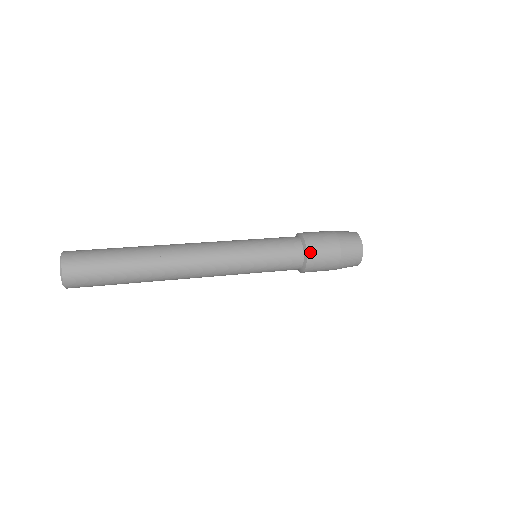
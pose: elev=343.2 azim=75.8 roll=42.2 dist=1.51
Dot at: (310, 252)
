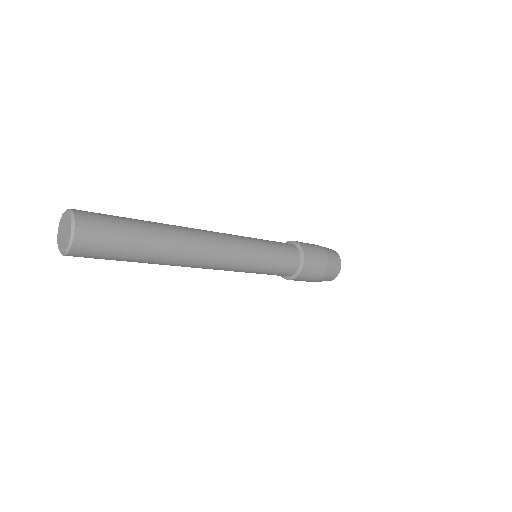
Dot at: (306, 262)
